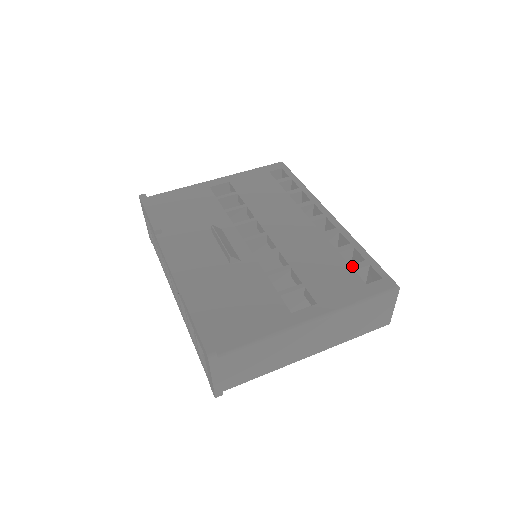
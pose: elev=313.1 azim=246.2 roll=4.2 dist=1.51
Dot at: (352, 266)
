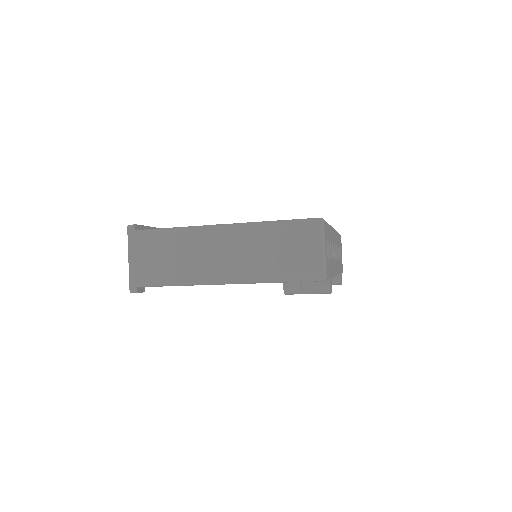
Dot at: occluded
